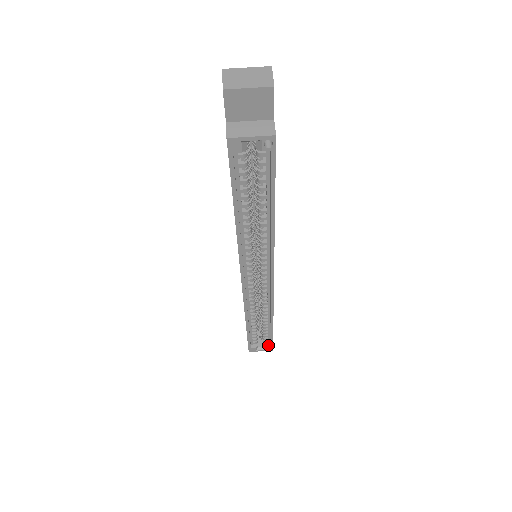
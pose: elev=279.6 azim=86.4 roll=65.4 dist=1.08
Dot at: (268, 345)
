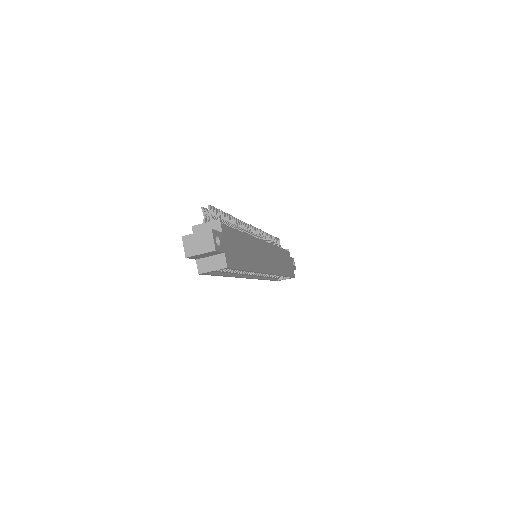
Dot at: occluded
